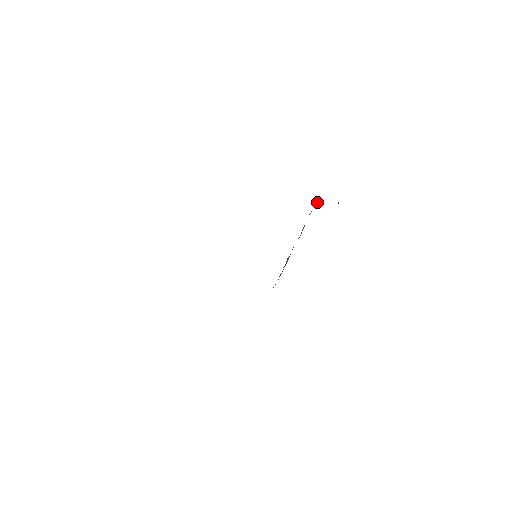
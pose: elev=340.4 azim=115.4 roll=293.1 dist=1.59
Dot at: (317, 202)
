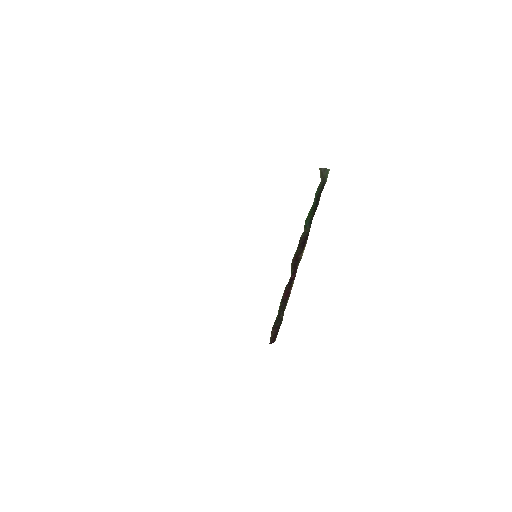
Dot at: occluded
